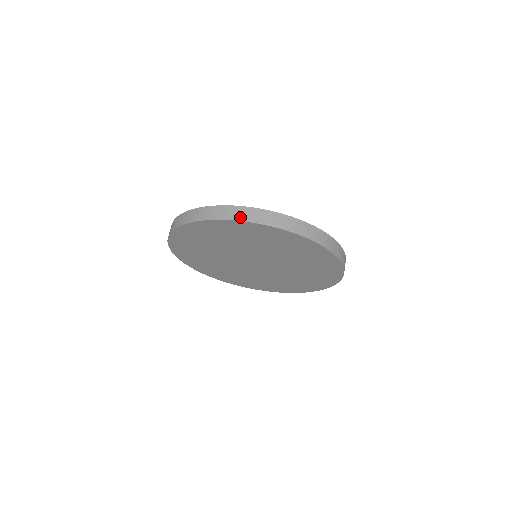
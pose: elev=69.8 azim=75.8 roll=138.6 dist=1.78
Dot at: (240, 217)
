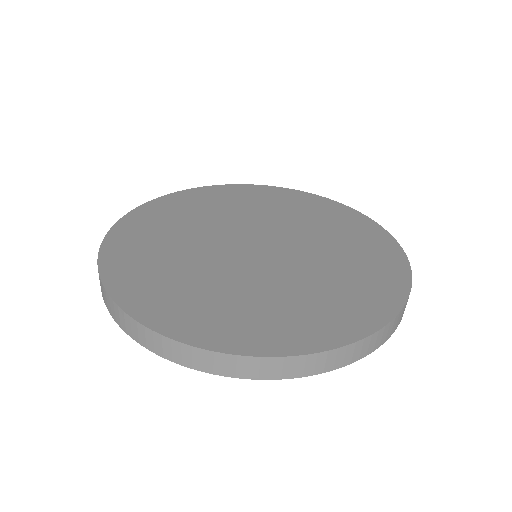
Dot at: (197, 365)
